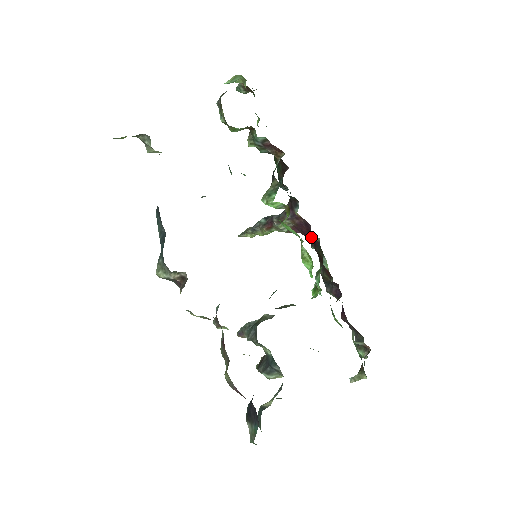
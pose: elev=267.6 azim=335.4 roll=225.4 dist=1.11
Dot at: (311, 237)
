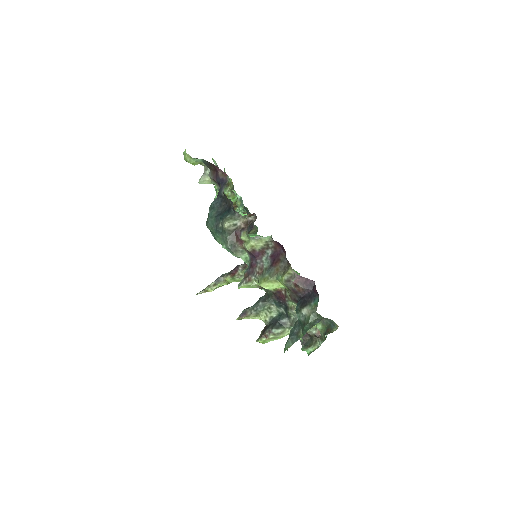
Dot at: occluded
